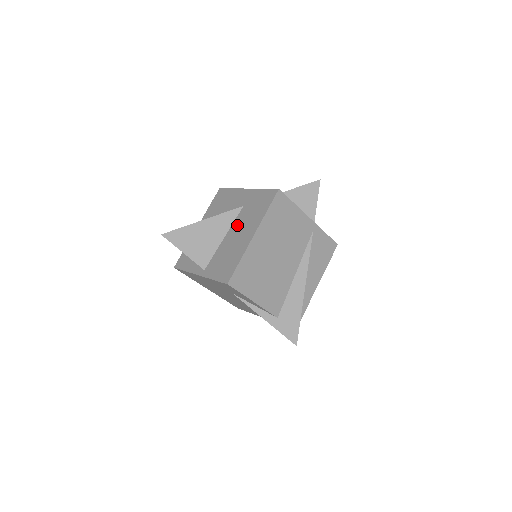
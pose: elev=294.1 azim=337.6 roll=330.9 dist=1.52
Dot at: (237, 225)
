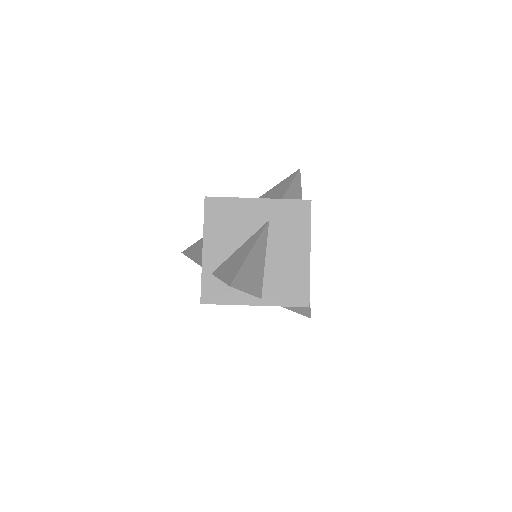
Dot at: (276, 243)
